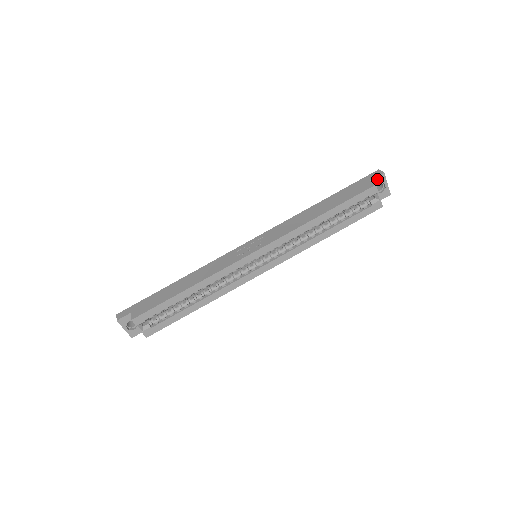
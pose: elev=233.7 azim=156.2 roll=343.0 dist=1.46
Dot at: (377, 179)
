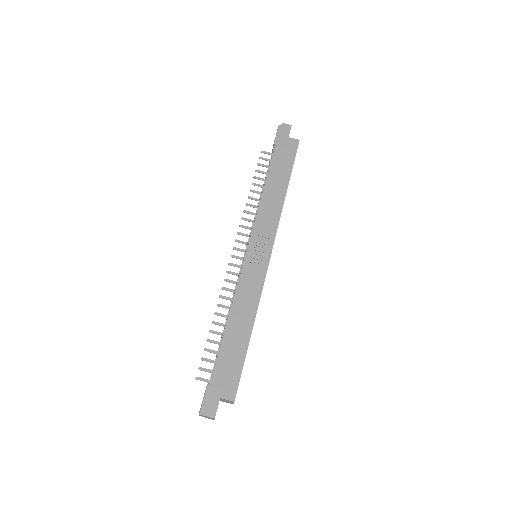
Dot at: (289, 133)
